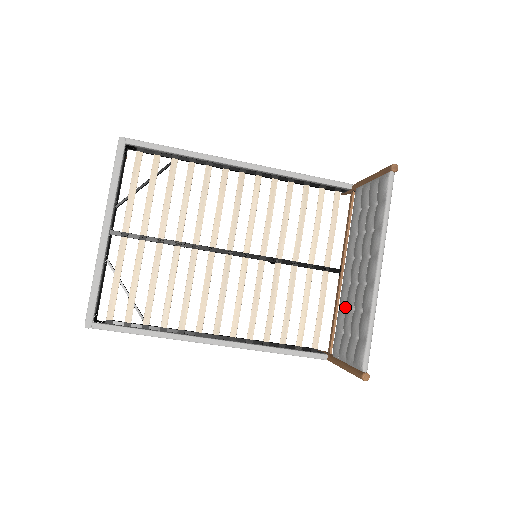
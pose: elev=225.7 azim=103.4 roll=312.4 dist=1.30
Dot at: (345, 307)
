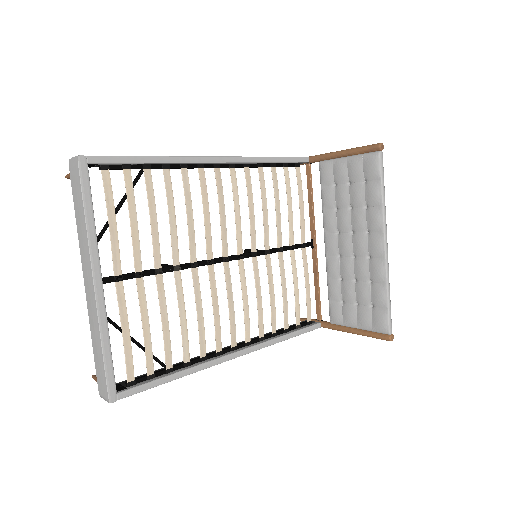
Dot at: (338, 279)
